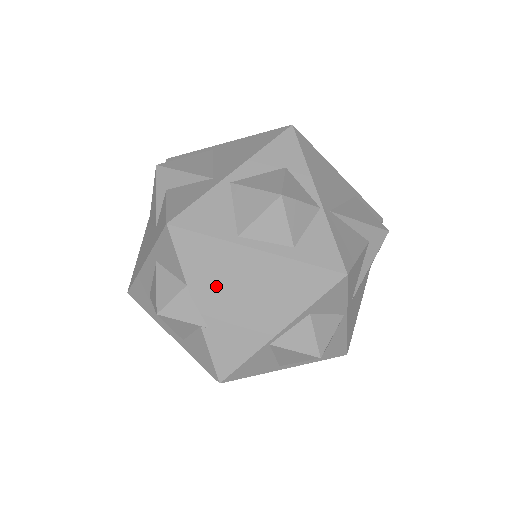
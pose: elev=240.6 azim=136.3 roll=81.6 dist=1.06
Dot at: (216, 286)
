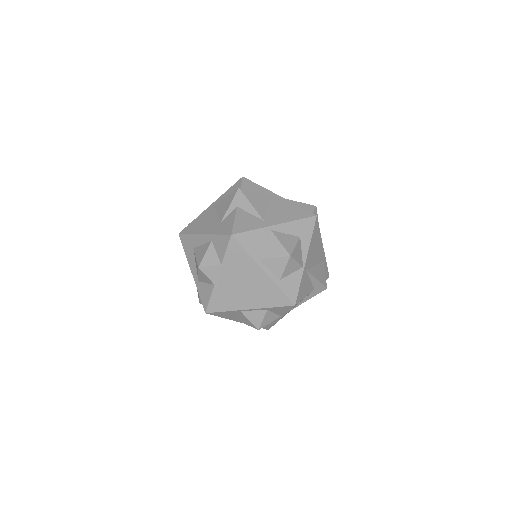
Dot at: (234, 273)
